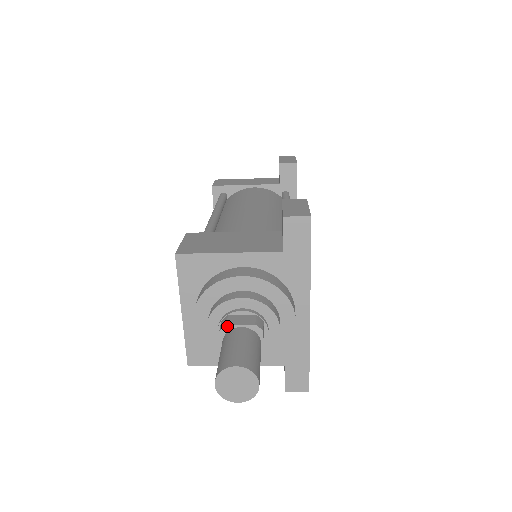
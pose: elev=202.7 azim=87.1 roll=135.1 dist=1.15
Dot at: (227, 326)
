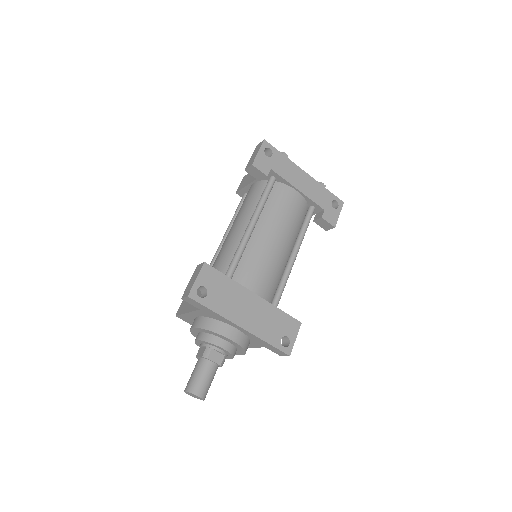
Dot at: (196, 357)
